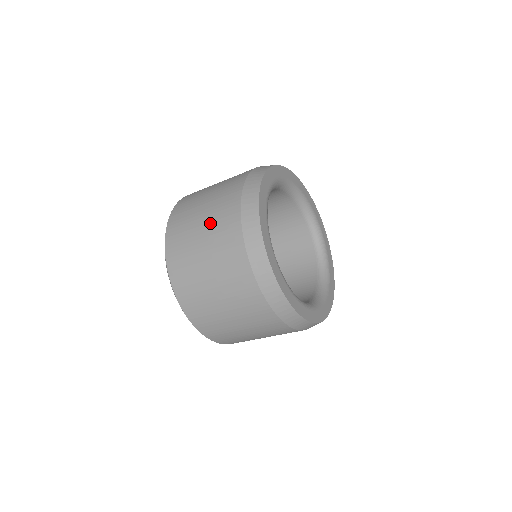
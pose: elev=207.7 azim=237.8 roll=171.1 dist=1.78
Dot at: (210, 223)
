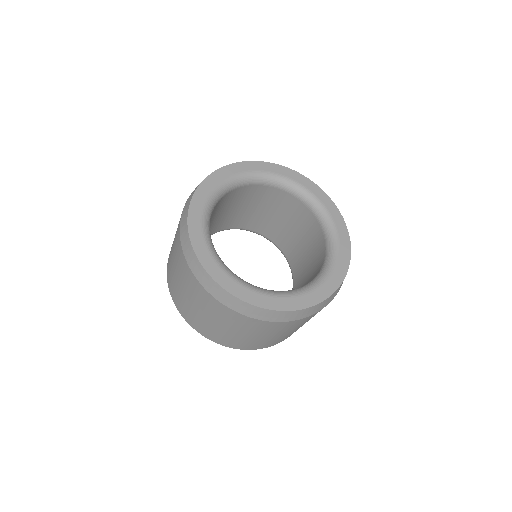
Dot at: occluded
